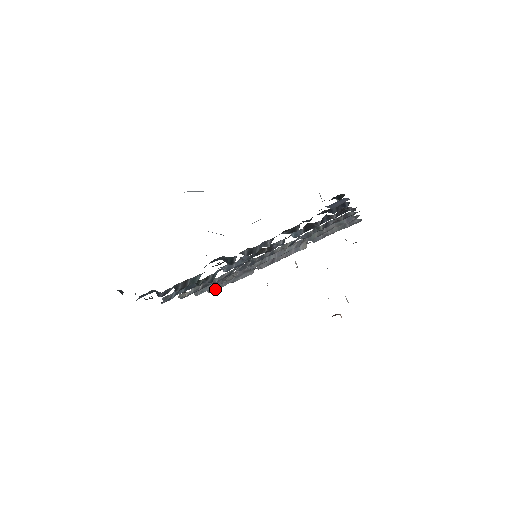
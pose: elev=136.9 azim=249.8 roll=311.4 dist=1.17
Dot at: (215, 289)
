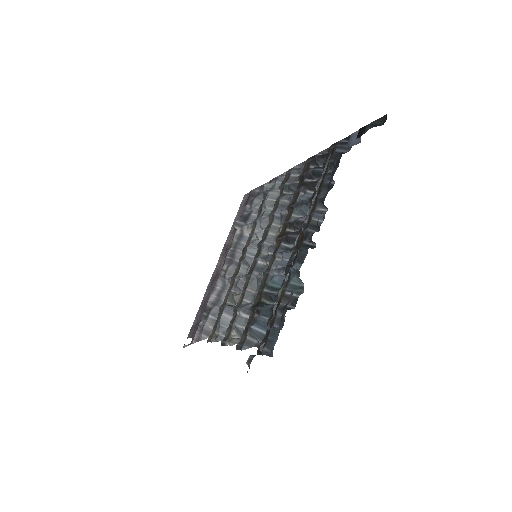
Dot at: occluded
